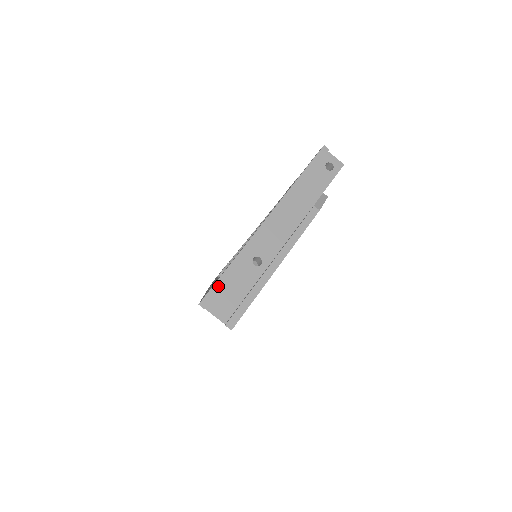
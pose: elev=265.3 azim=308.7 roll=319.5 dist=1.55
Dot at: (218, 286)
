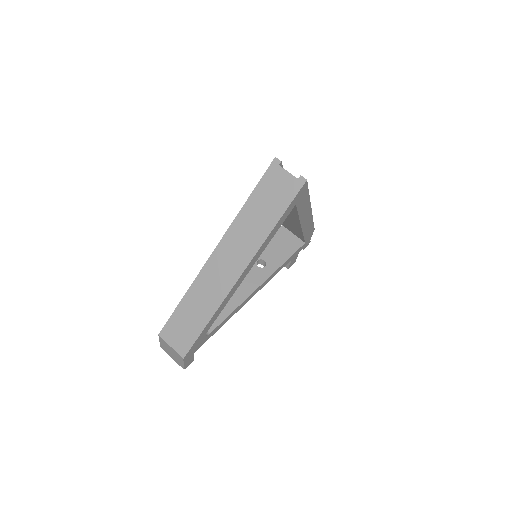
Dot at: occluded
